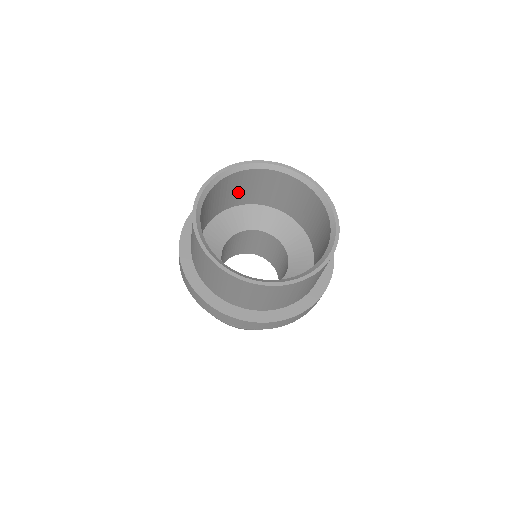
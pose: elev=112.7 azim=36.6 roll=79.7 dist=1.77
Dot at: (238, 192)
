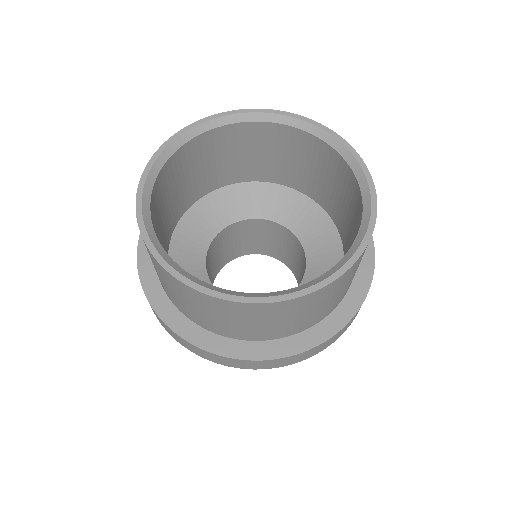
Dot at: (167, 210)
